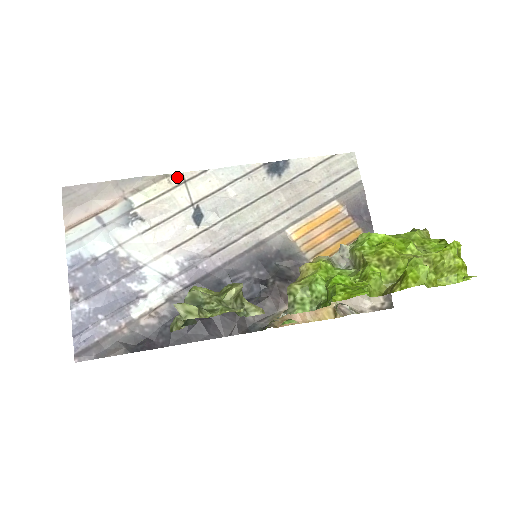
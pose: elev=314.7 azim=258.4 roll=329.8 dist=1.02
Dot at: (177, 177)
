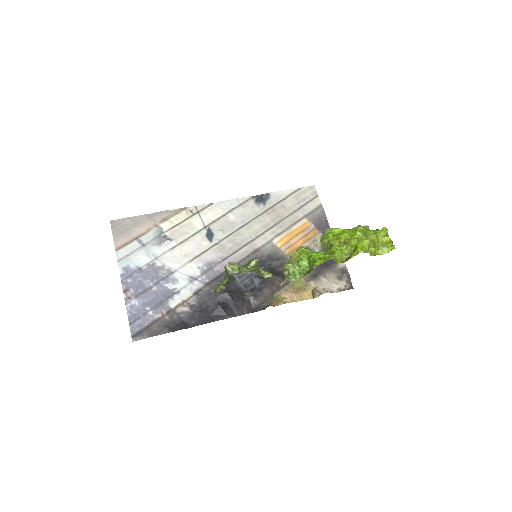
Dot at: (192, 209)
